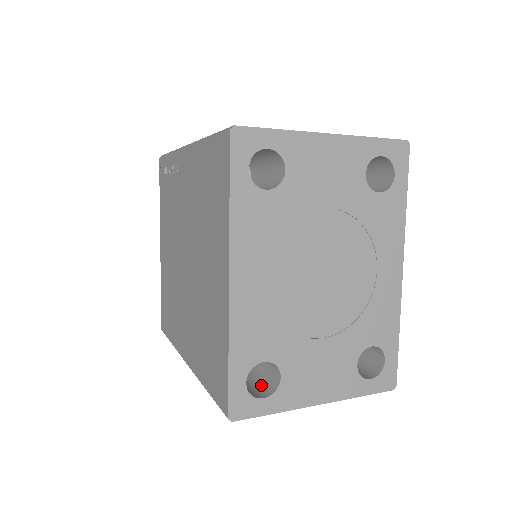
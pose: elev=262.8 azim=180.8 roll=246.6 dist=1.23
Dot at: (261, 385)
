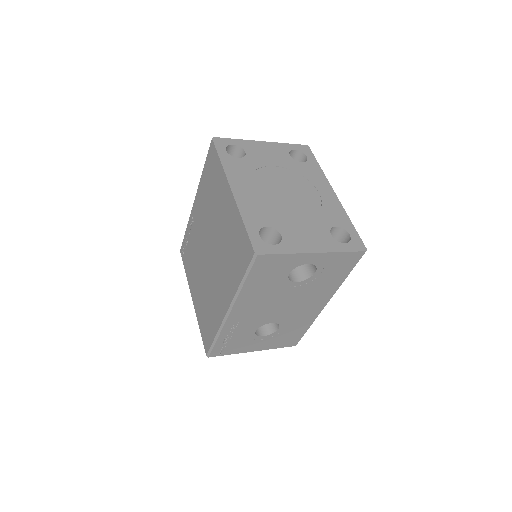
Dot at: occluded
